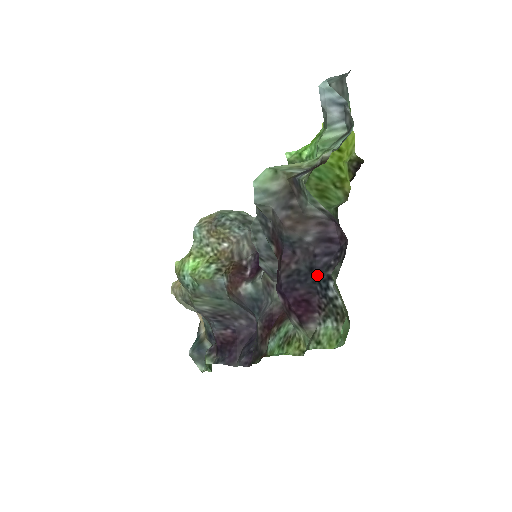
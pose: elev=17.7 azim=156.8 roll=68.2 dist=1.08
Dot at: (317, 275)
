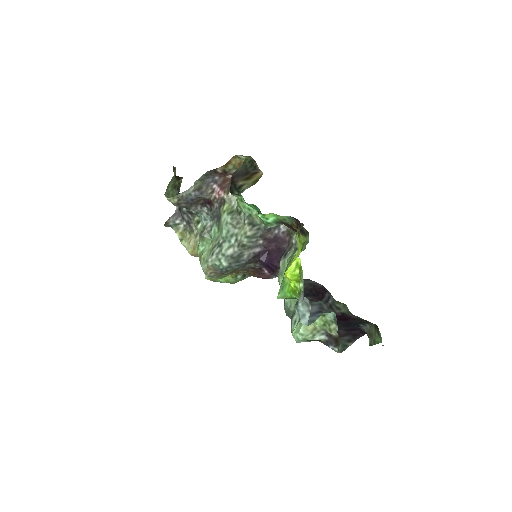
Dot at: (350, 326)
